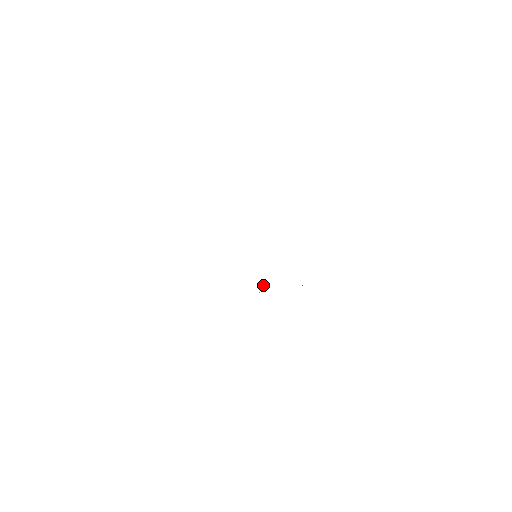
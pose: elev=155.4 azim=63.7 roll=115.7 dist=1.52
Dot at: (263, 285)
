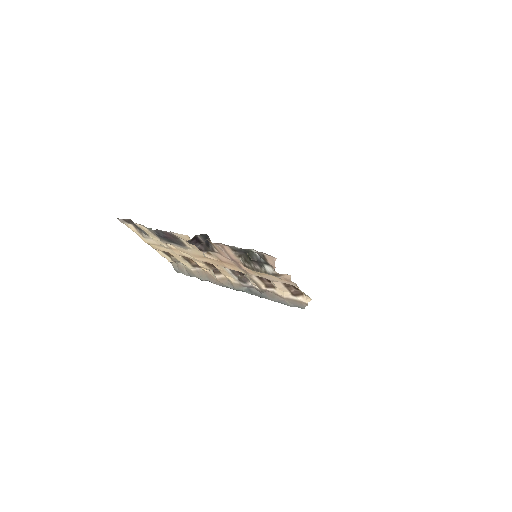
Dot at: (254, 282)
